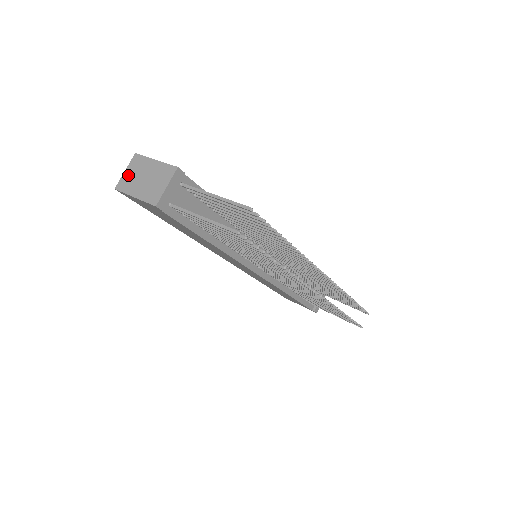
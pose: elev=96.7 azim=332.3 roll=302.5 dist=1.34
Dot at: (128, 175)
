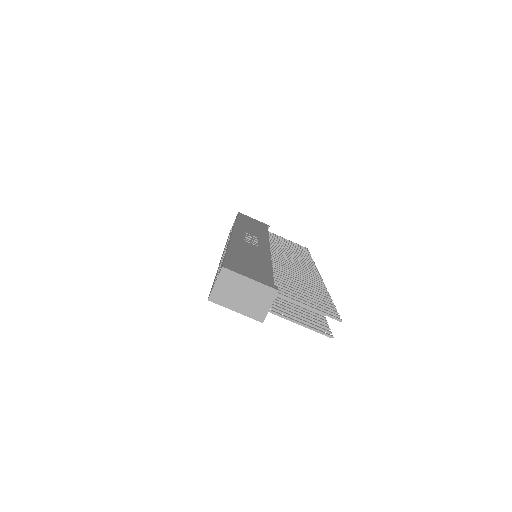
Dot at: (221, 289)
